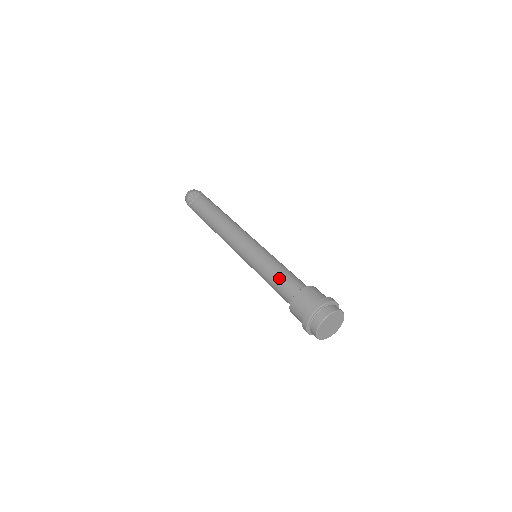
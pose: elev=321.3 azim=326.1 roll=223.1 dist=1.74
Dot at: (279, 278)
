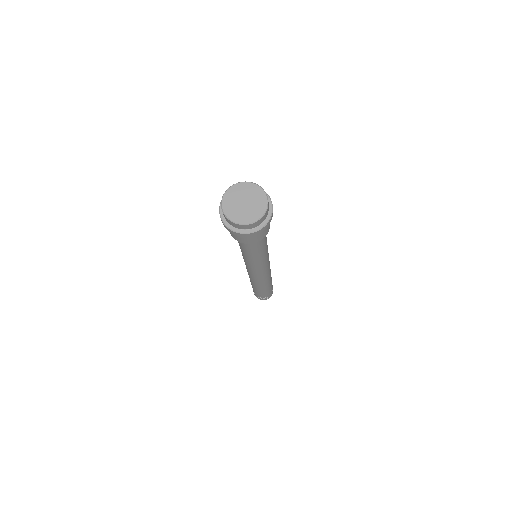
Dot at: occluded
